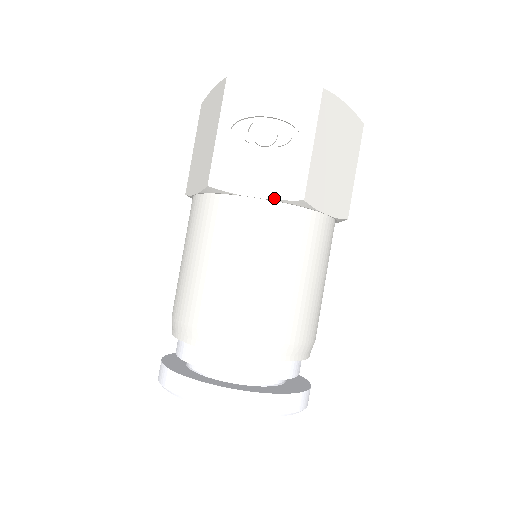
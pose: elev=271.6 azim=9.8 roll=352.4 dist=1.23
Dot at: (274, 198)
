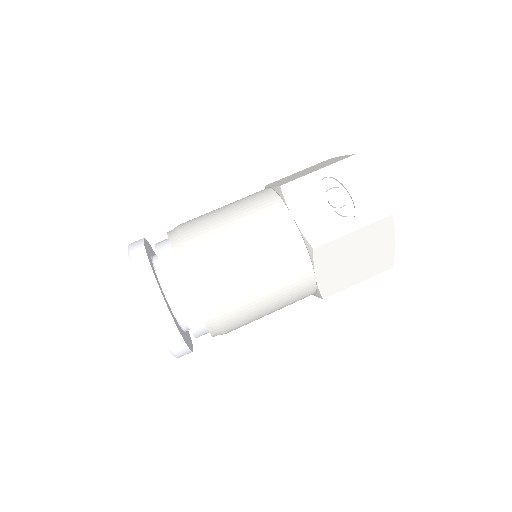
Dot at: (302, 230)
